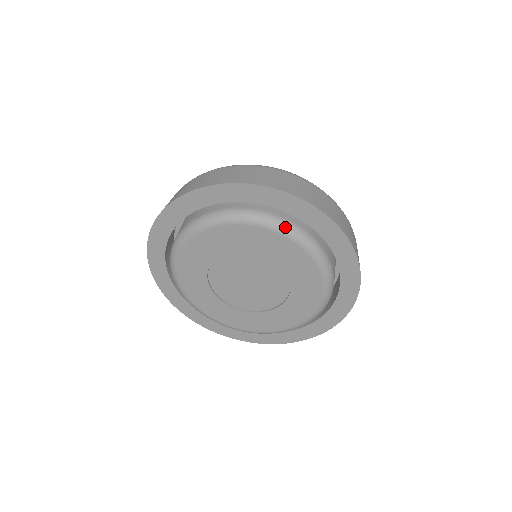
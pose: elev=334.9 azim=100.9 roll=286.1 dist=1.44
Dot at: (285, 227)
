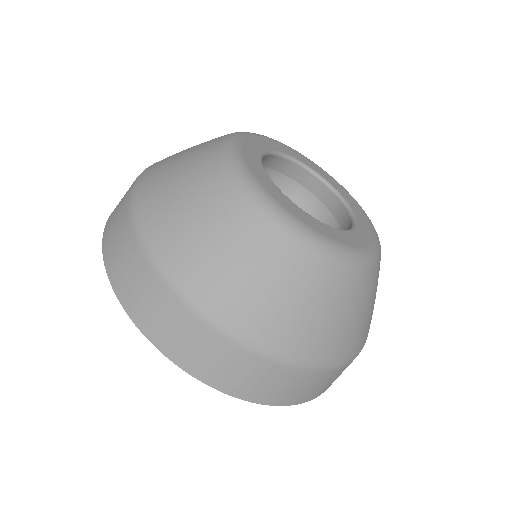
Dot at: occluded
